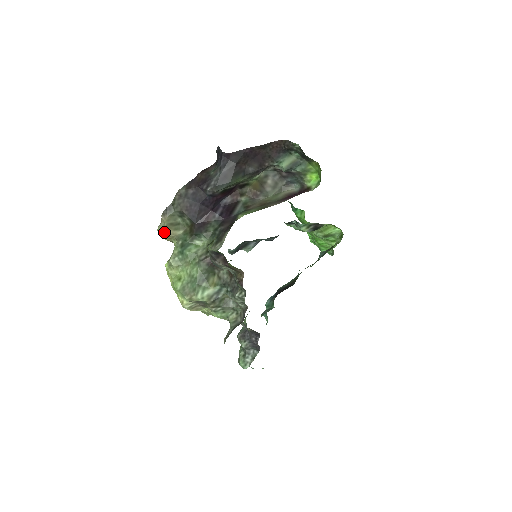
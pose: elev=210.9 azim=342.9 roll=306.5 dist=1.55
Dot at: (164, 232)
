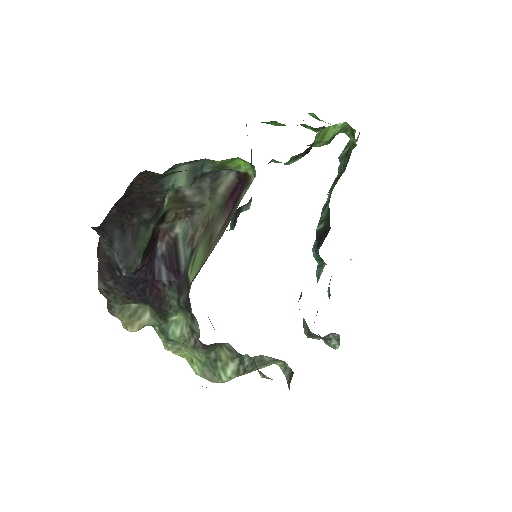
Dot at: (131, 330)
